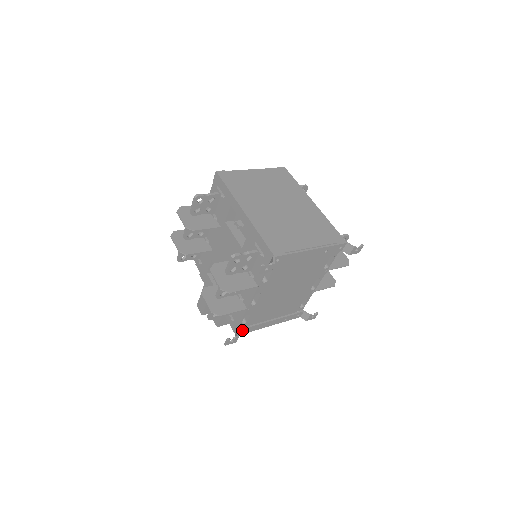
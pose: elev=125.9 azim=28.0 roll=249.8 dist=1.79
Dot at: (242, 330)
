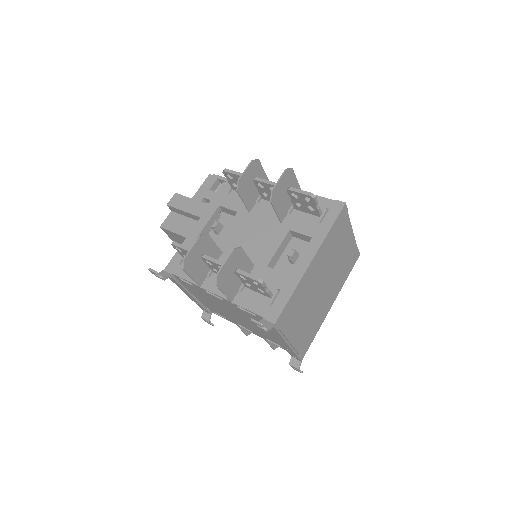
Dot at: (172, 277)
